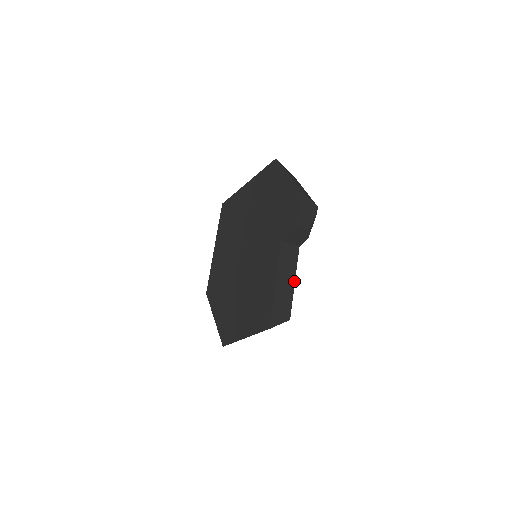
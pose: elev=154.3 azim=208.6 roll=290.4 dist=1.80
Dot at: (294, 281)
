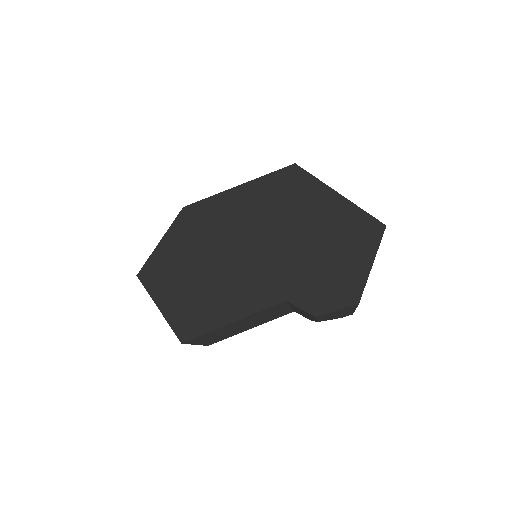
Dot at: (252, 327)
